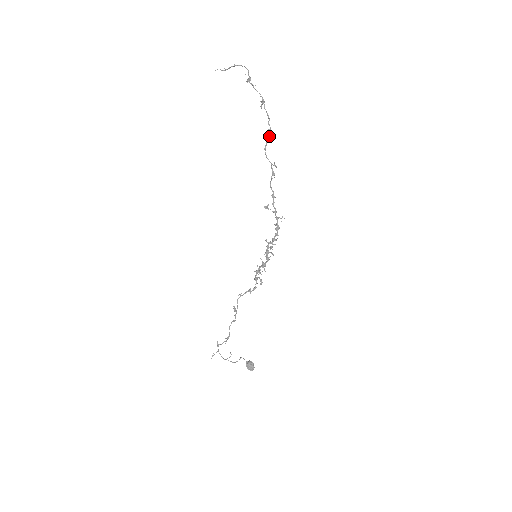
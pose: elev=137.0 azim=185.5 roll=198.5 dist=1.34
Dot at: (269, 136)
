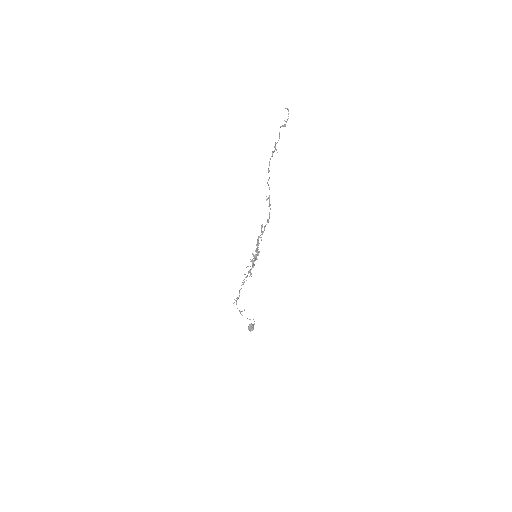
Dot at: occluded
